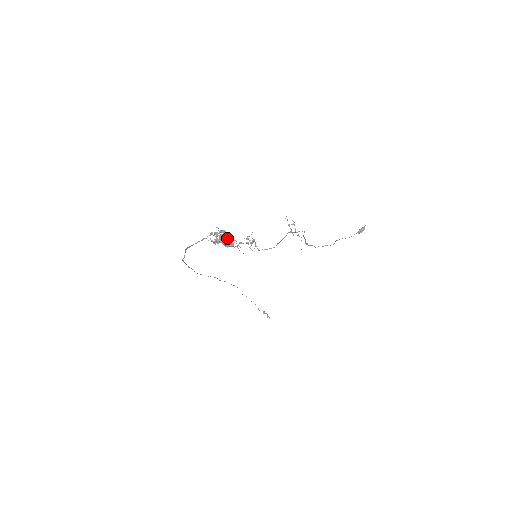
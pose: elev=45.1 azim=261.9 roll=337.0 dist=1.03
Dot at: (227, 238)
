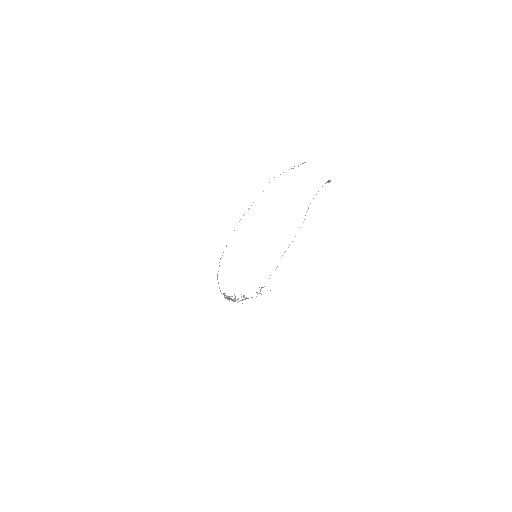
Dot at: occluded
